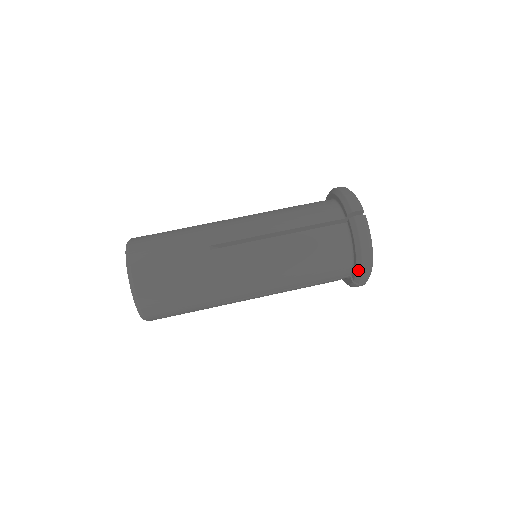
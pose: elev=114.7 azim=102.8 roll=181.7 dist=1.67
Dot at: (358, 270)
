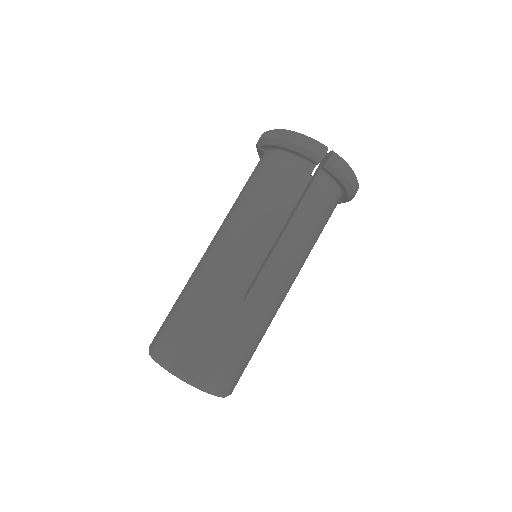
Dot at: (351, 197)
